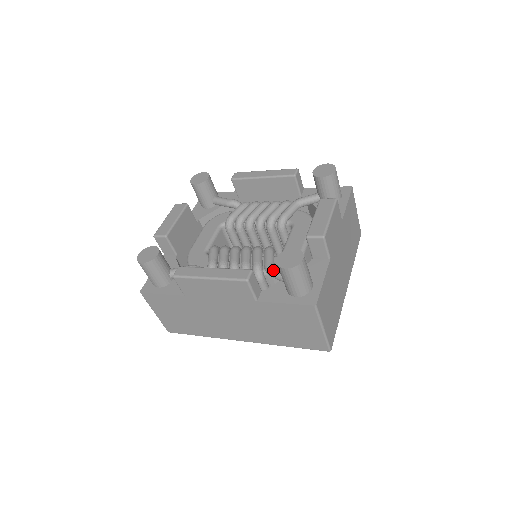
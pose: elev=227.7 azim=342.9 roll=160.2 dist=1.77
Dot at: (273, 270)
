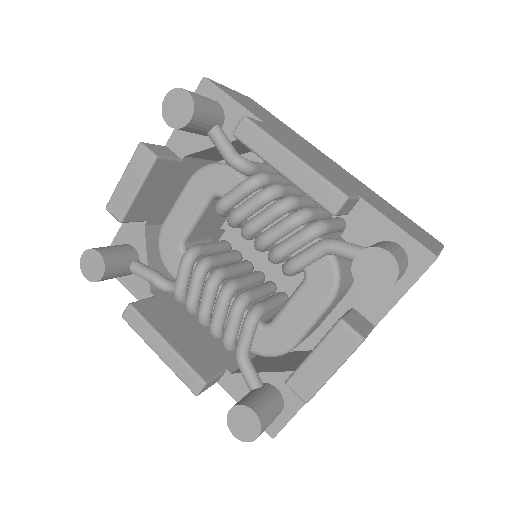
Dot at: (241, 369)
